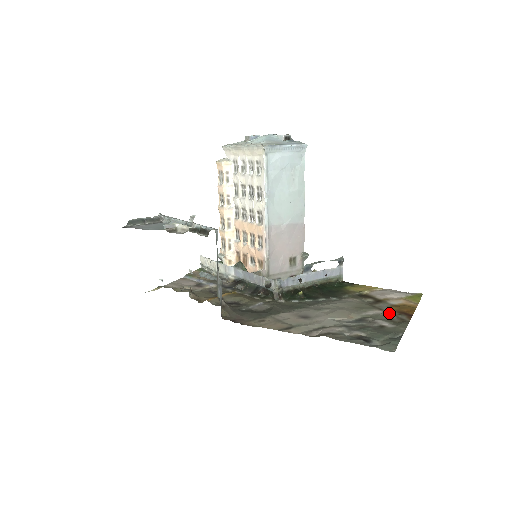
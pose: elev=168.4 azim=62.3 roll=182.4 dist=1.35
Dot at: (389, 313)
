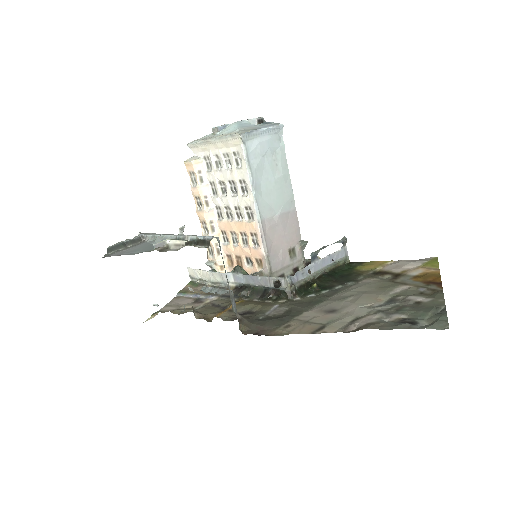
Dot at: (416, 286)
